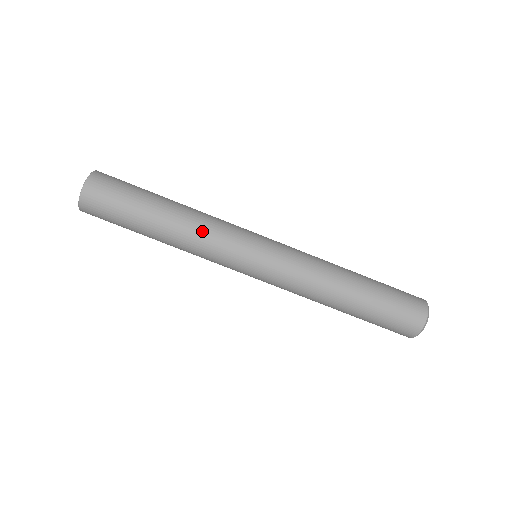
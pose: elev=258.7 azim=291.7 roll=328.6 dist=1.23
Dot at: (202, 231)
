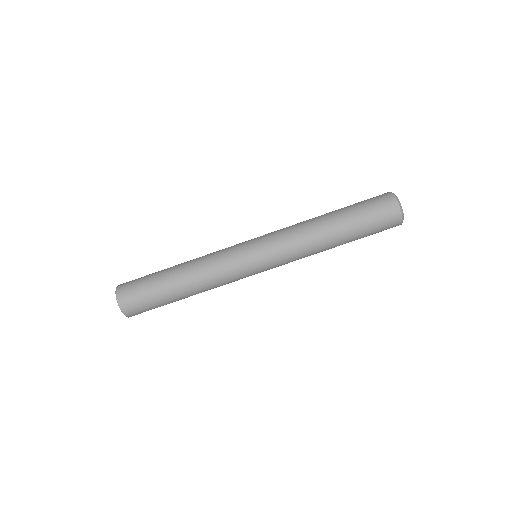
Dot at: (211, 277)
